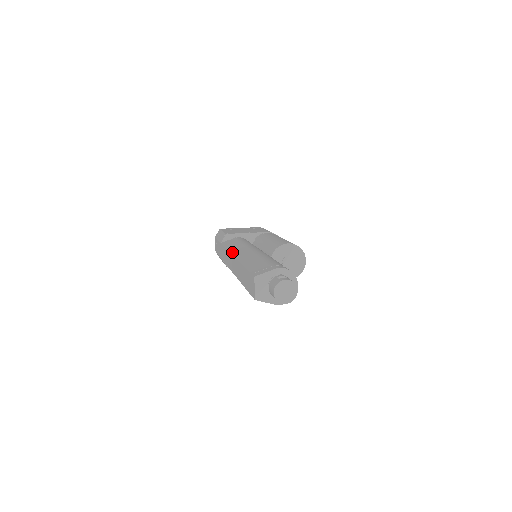
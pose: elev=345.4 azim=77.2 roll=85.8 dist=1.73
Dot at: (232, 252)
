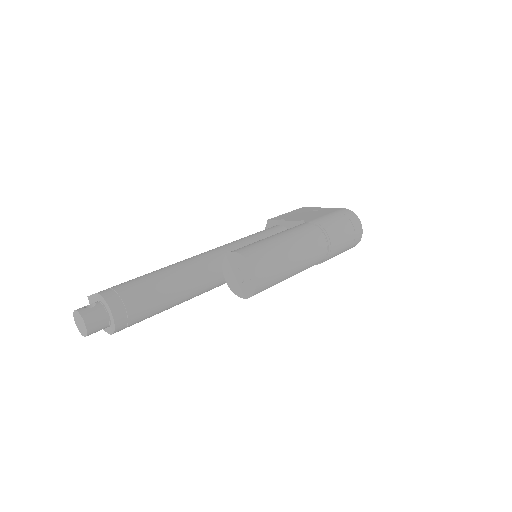
Dot at: occluded
